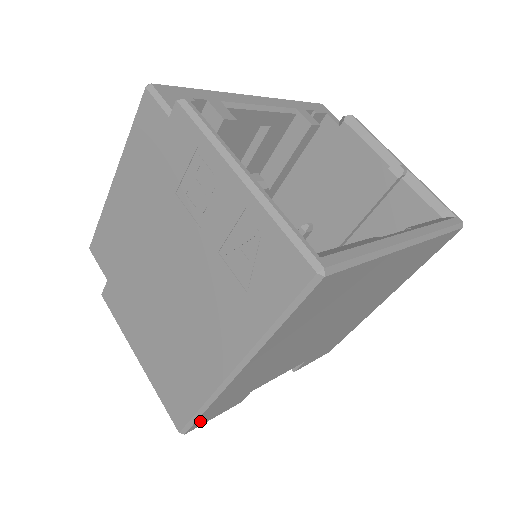
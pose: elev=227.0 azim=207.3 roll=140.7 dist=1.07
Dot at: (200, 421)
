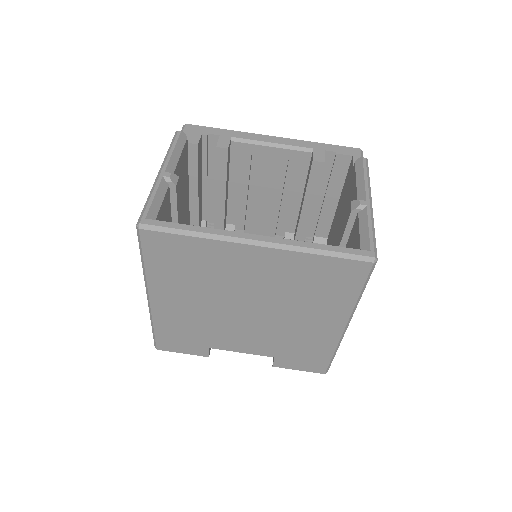
Dot at: (163, 343)
